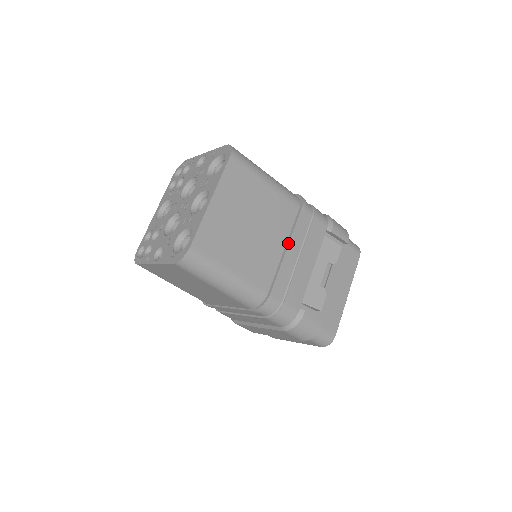
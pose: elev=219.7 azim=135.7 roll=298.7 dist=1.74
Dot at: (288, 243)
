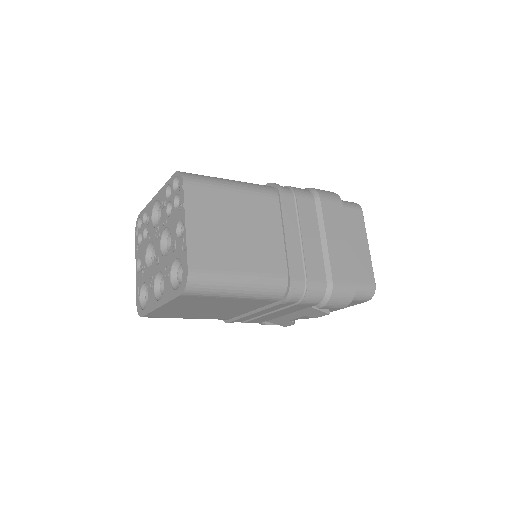
Dot at: (255, 312)
